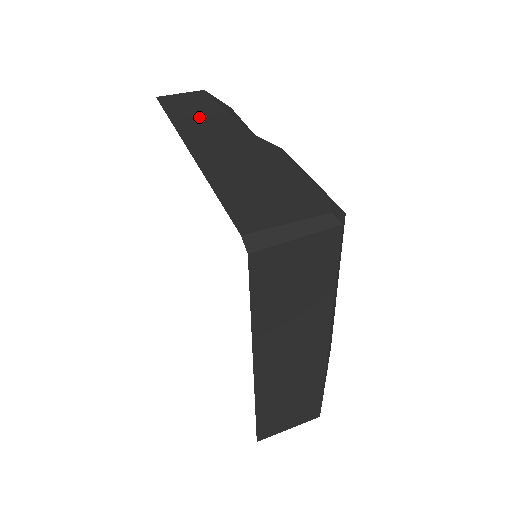
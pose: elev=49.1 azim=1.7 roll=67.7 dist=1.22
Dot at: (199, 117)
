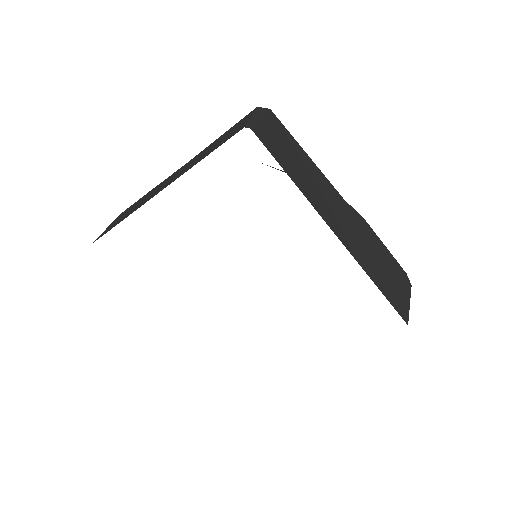
Dot at: (307, 176)
